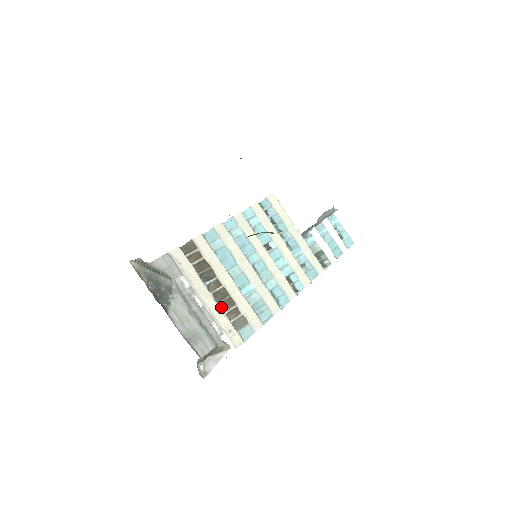
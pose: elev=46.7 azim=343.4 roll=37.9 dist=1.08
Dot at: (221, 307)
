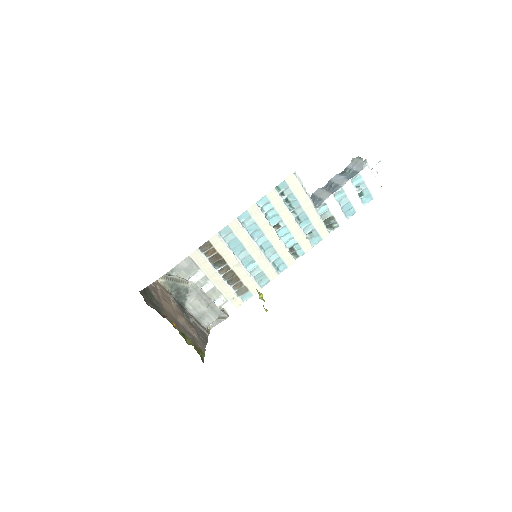
Dot at: (229, 282)
